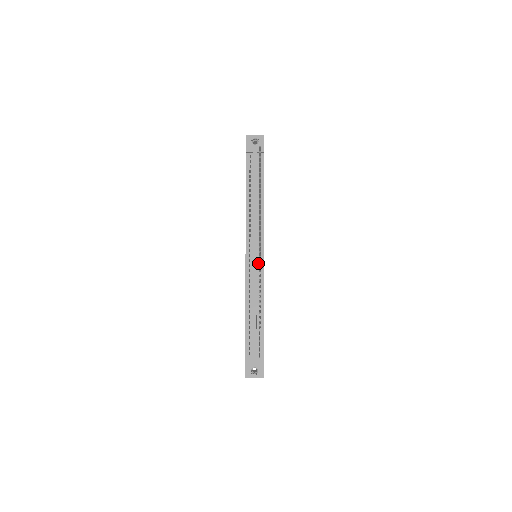
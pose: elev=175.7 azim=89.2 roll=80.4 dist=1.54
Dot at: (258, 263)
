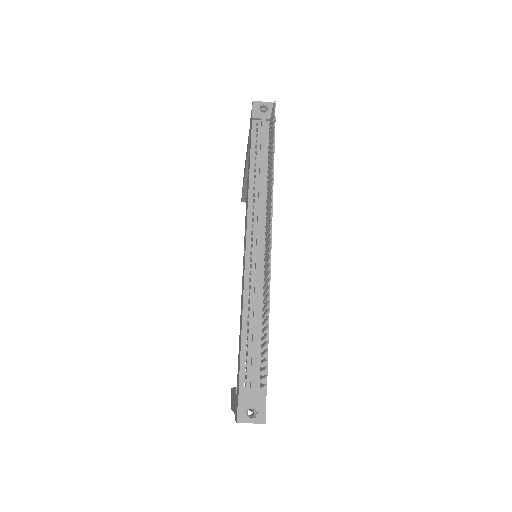
Dot at: (263, 257)
